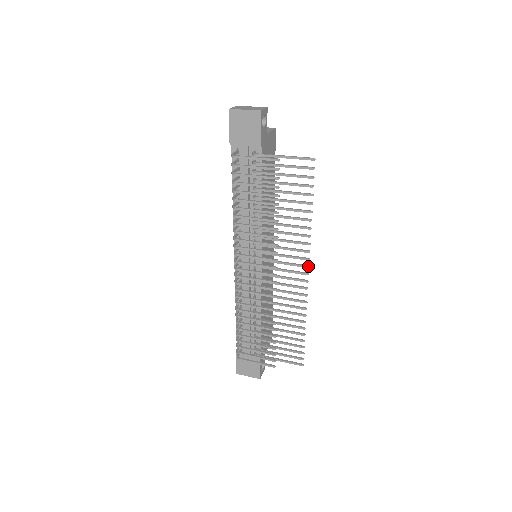
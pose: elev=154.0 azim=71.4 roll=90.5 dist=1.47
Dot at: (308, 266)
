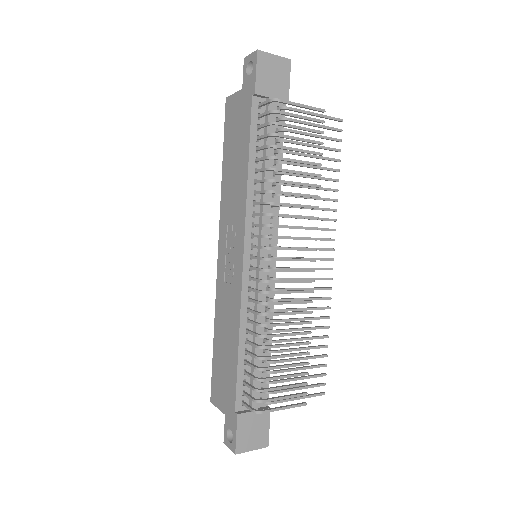
Dot at: occluded
